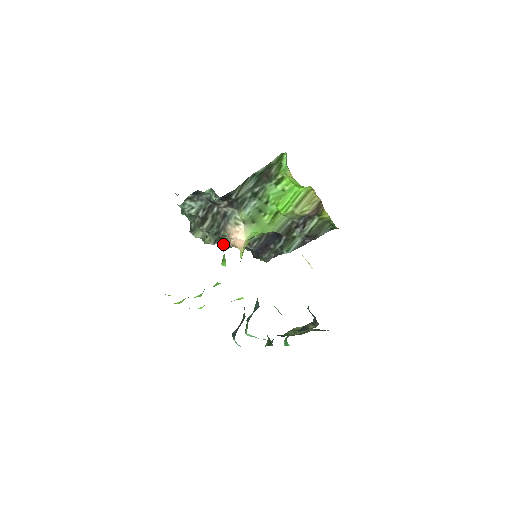
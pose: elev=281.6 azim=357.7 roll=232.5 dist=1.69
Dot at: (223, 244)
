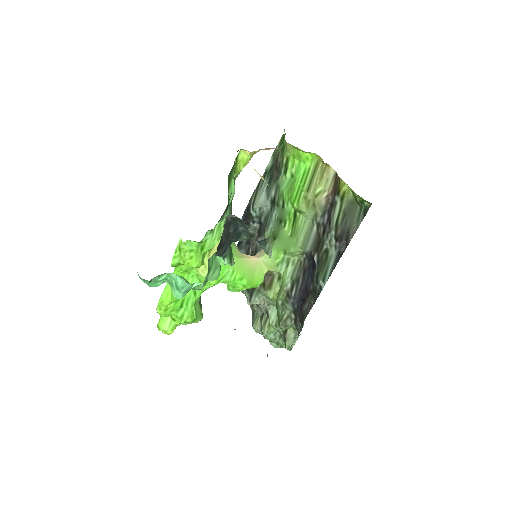
Dot at: (272, 318)
